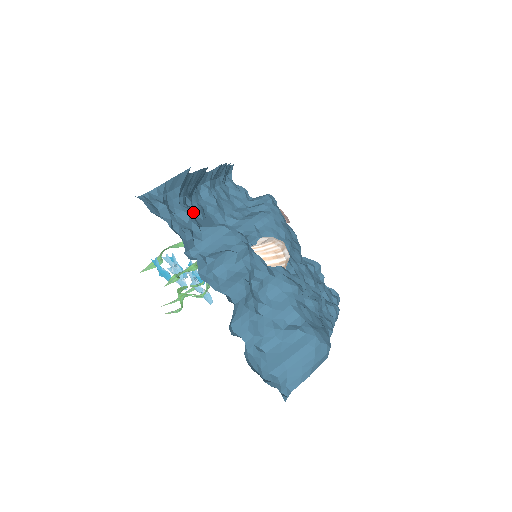
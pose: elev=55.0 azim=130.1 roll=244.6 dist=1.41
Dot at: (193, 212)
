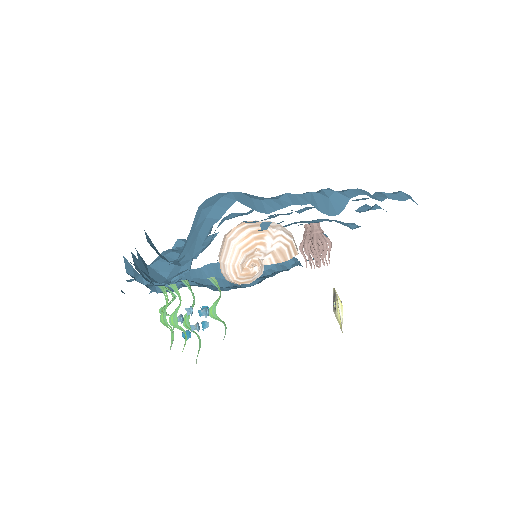
Dot at: occluded
